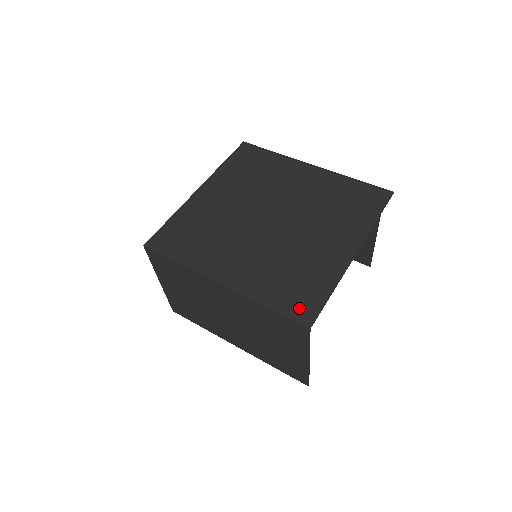
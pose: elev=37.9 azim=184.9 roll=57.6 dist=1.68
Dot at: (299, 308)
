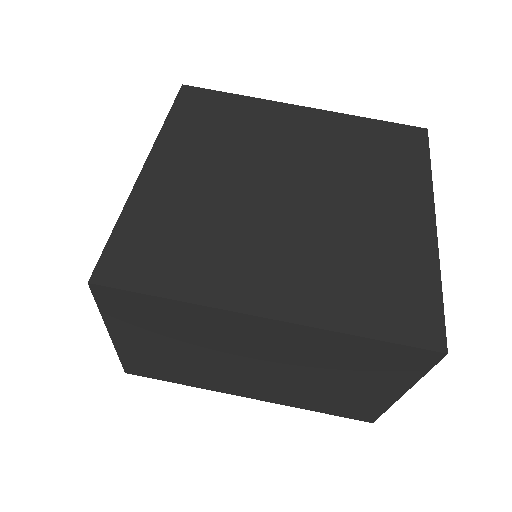
Dot at: (412, 324)
